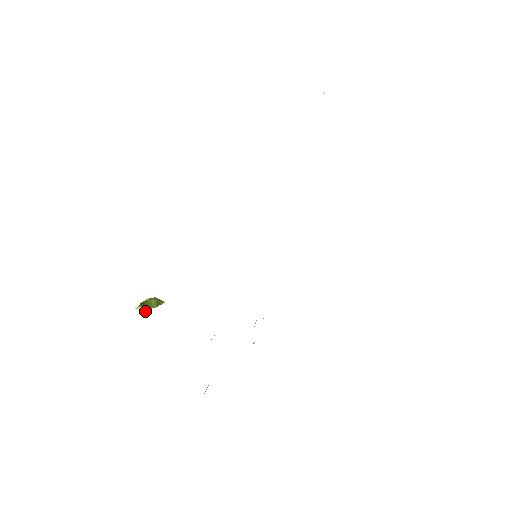
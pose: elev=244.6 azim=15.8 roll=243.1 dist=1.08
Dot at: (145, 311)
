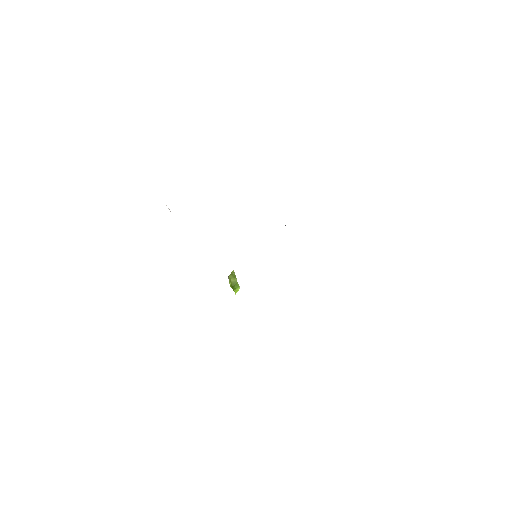
Dot at: (239, 288)
